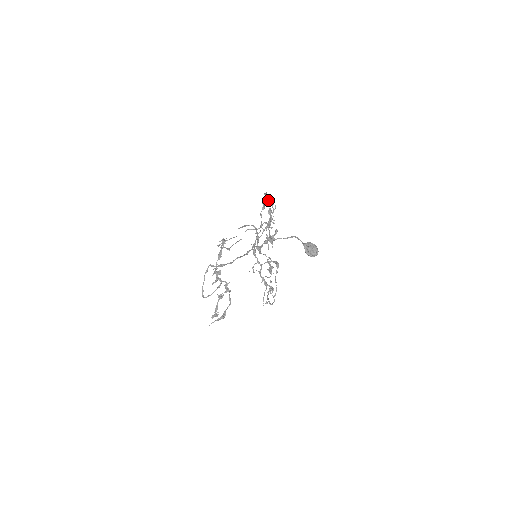
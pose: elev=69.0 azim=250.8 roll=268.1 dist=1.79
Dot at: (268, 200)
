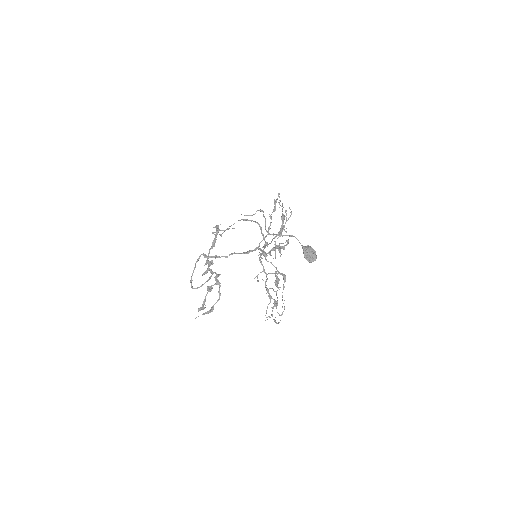
Dot at: occluded
